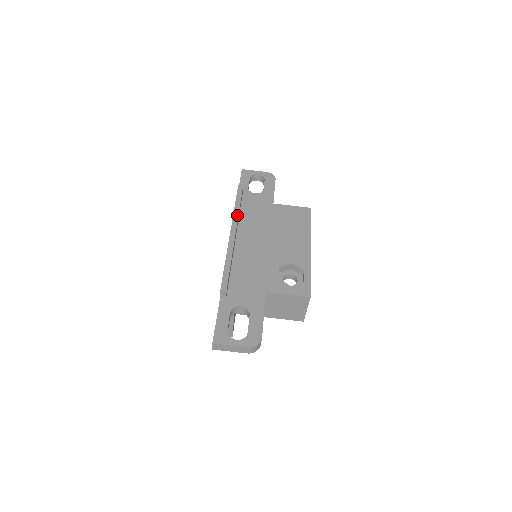
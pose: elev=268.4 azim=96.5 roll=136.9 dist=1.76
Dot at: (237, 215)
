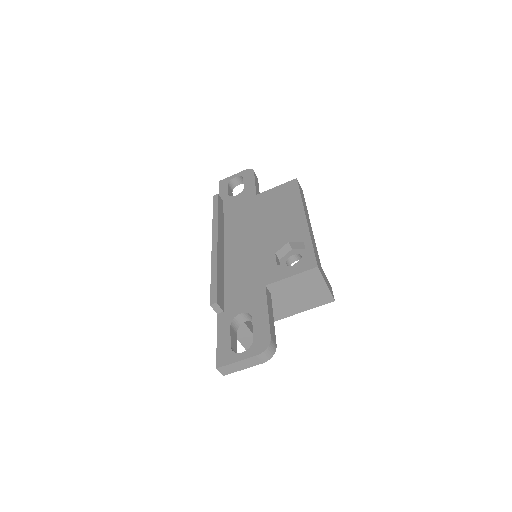
Dot at: (216, 224)
